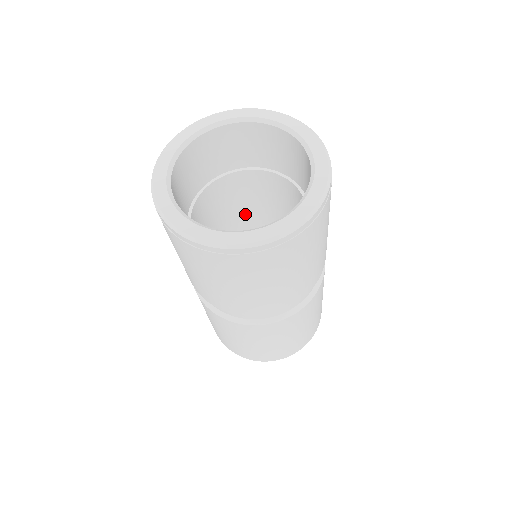
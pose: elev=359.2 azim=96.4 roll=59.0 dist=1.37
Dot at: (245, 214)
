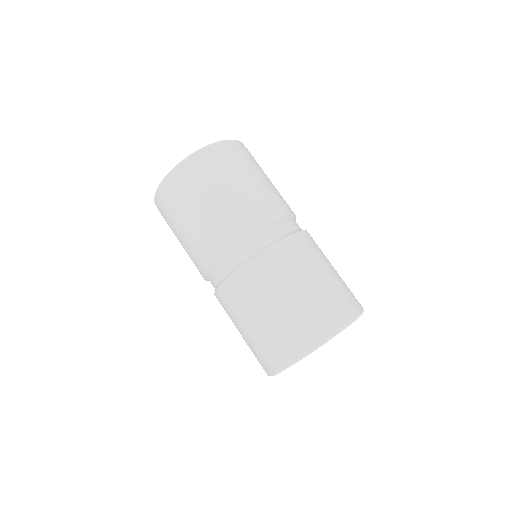
Dot at: occluded
